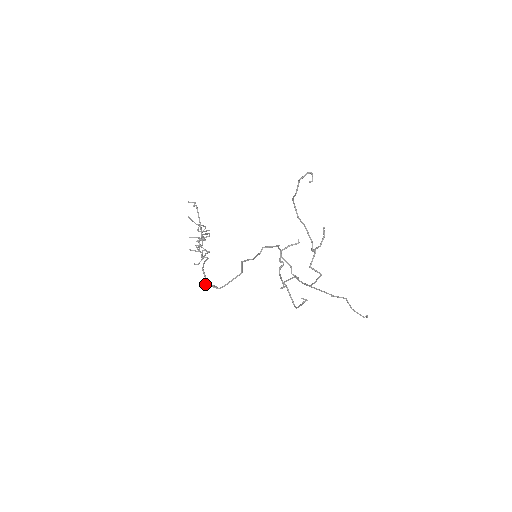
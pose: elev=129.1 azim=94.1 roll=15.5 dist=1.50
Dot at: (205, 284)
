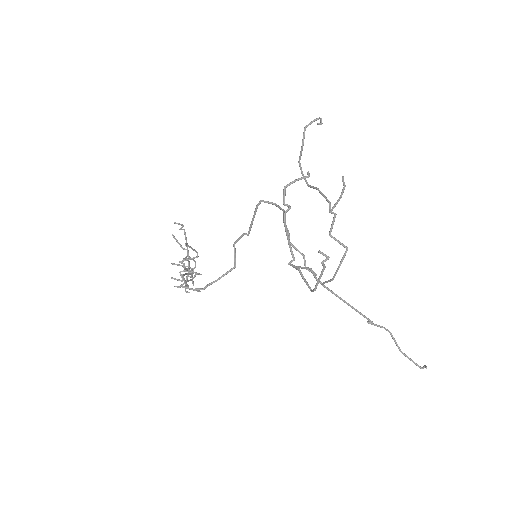
Dot at: occluded
